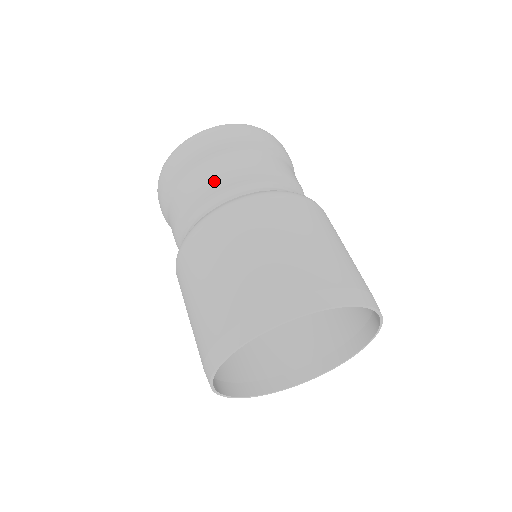
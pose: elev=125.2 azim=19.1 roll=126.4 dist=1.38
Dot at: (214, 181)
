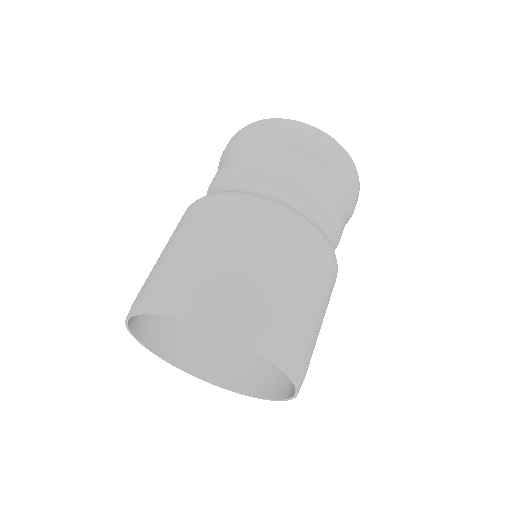
Dot at: (212, 182)
